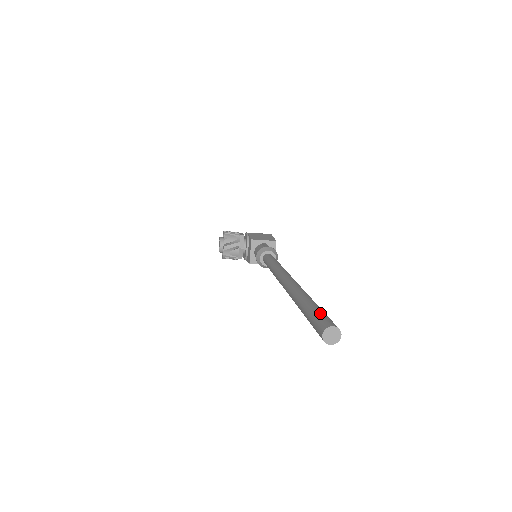
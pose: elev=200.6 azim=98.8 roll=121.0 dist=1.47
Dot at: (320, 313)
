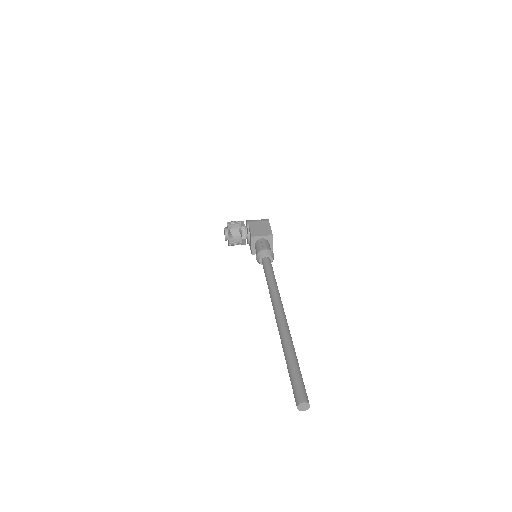
Dot at: (297, 381)
